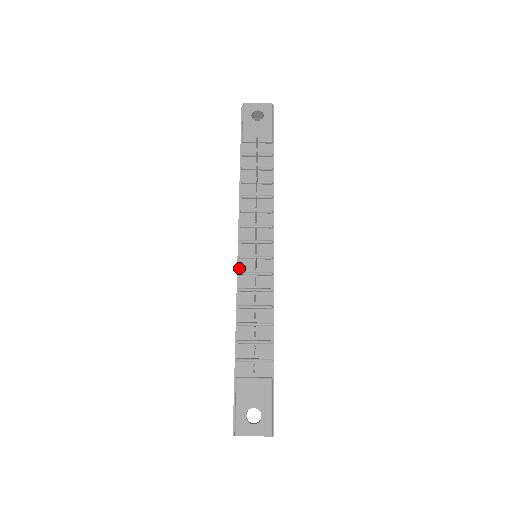
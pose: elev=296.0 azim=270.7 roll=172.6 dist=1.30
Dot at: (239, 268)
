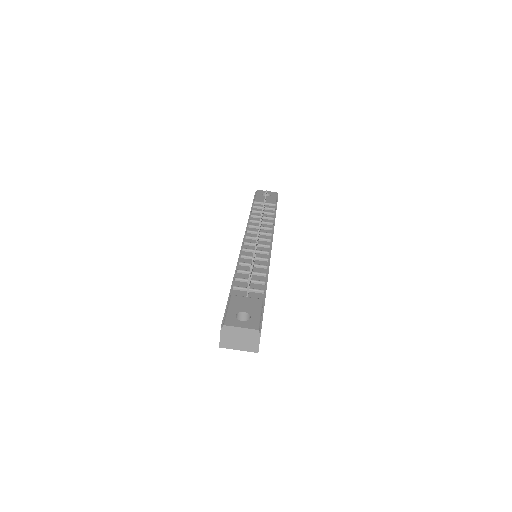
Dot at: (243, 248)
